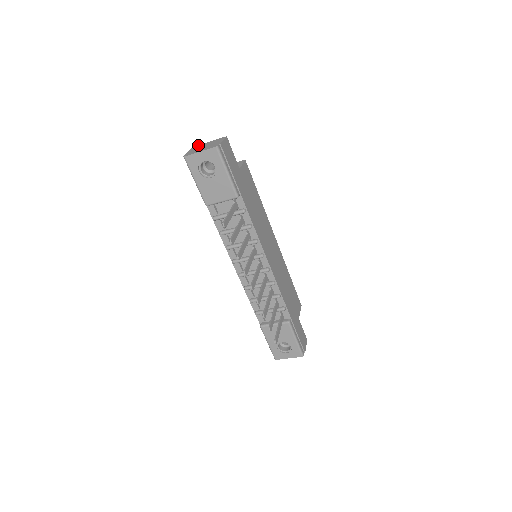
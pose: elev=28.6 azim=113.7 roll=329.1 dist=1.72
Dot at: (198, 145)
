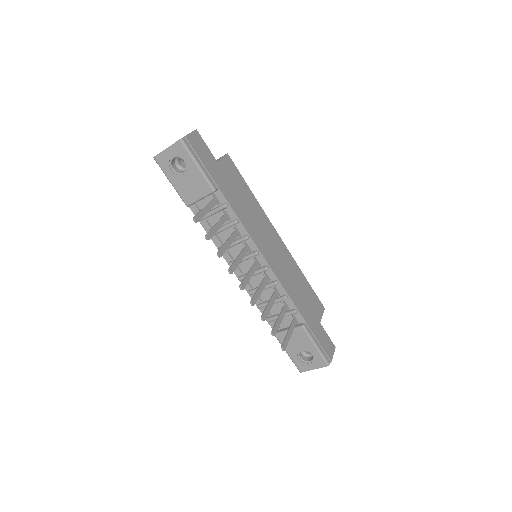
Dot at: occluded
